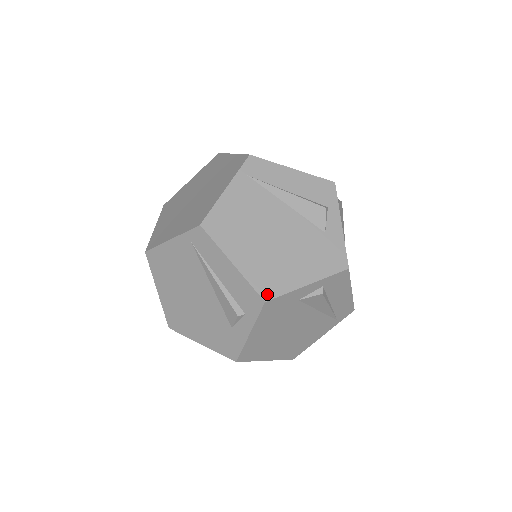
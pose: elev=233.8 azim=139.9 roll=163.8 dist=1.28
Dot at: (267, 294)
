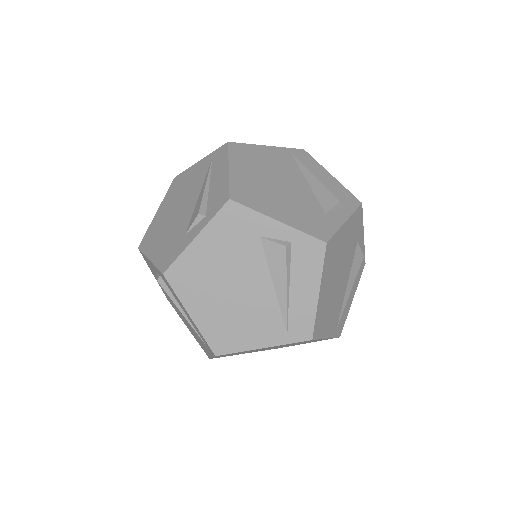
Dot at: (236, 197)
